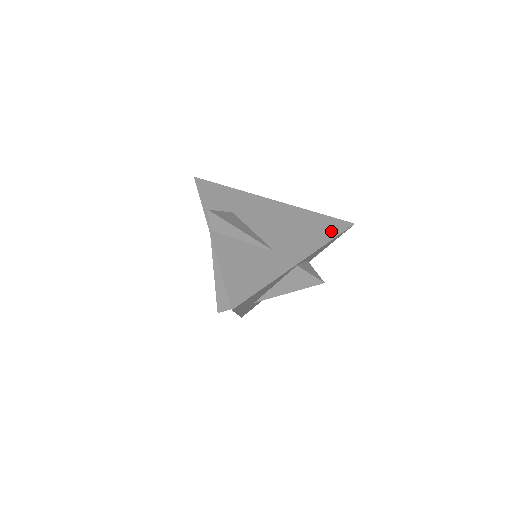
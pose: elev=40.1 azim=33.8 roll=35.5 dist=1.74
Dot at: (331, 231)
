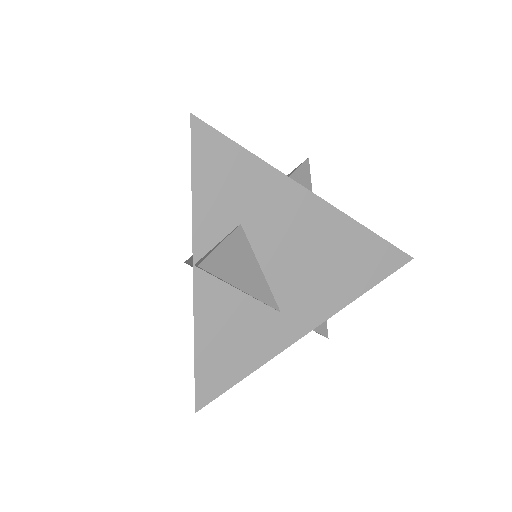
Dot at: (374, 273)
